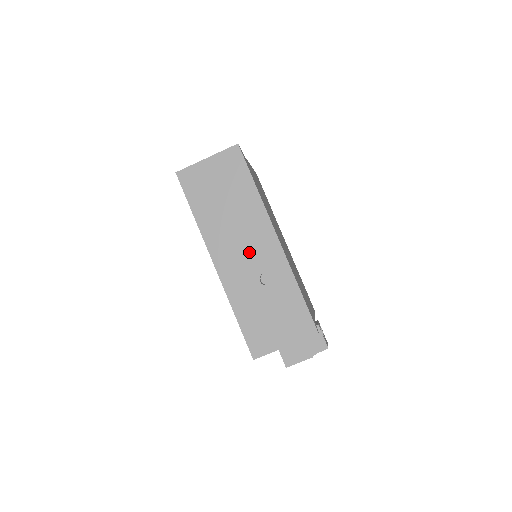
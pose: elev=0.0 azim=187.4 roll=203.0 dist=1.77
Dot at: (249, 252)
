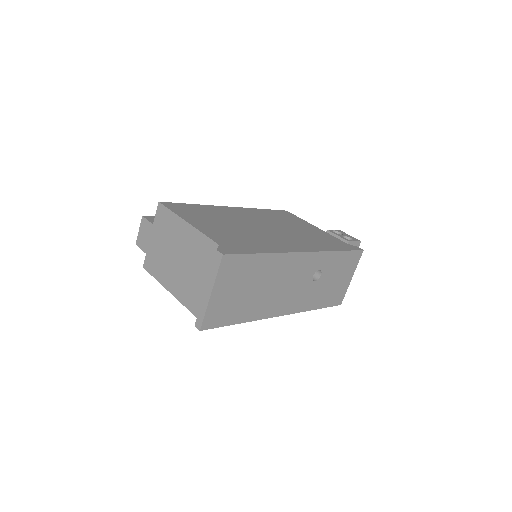
Dot at: (296, 282)
